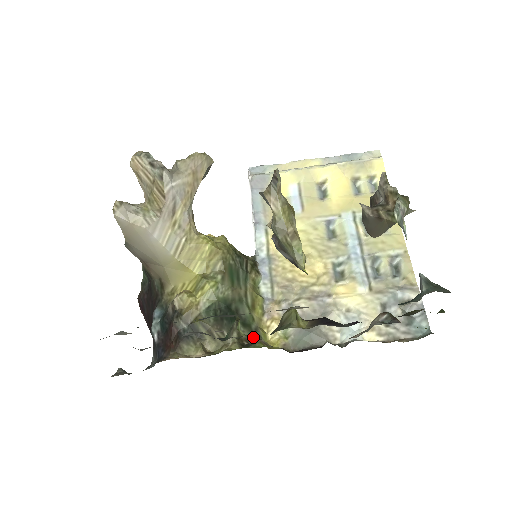
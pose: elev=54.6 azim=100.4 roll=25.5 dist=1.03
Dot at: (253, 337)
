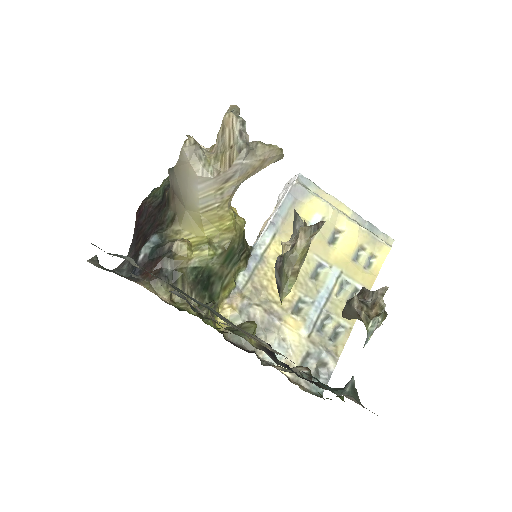
Dot at: (210, 312)
